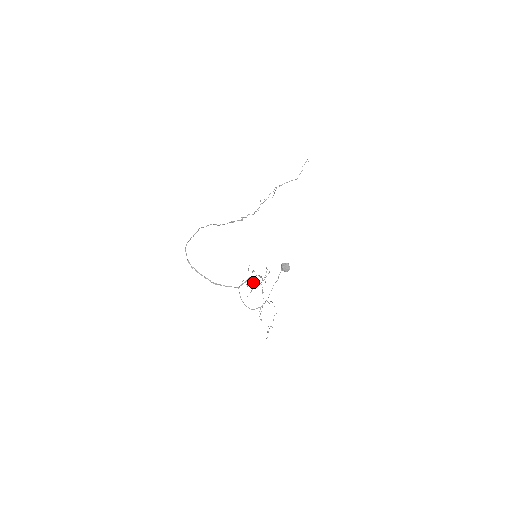
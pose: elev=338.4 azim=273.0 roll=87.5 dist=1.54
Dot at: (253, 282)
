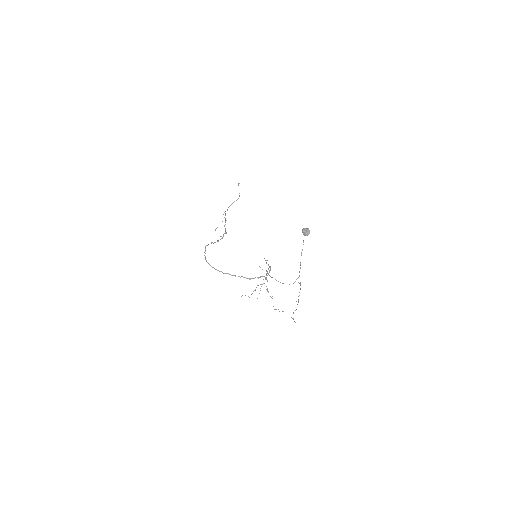
Dot at: occluded
